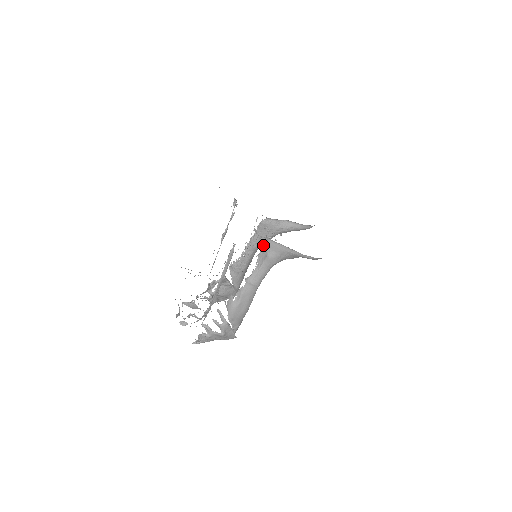
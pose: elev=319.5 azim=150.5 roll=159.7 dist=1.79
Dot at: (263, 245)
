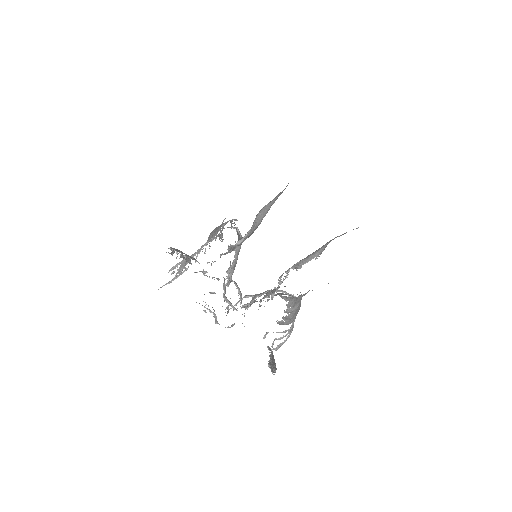
Dot at: occluded
